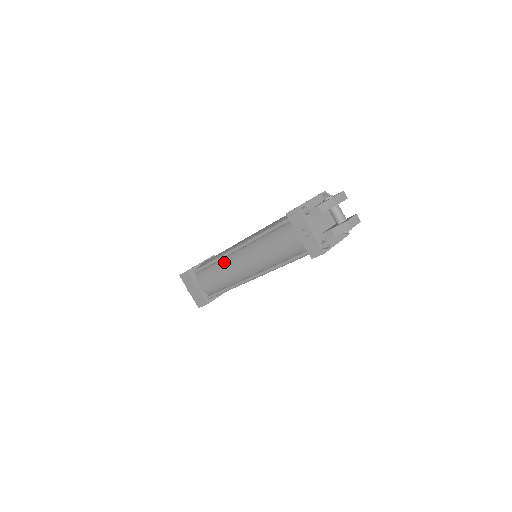
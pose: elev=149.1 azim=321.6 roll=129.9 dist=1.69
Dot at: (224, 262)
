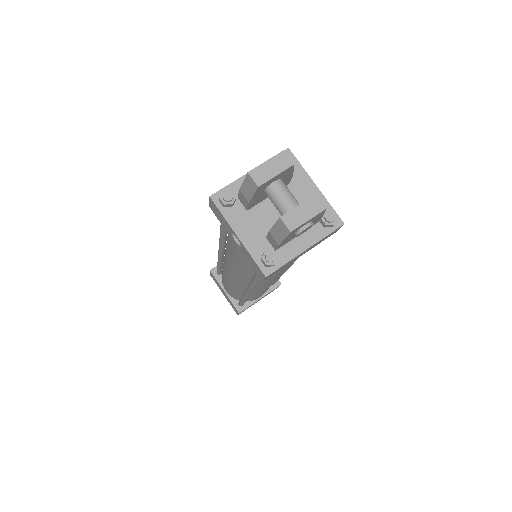
Dot at: (223, 265)
